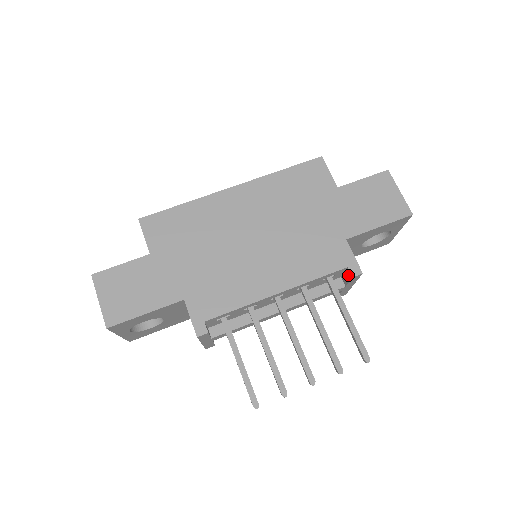
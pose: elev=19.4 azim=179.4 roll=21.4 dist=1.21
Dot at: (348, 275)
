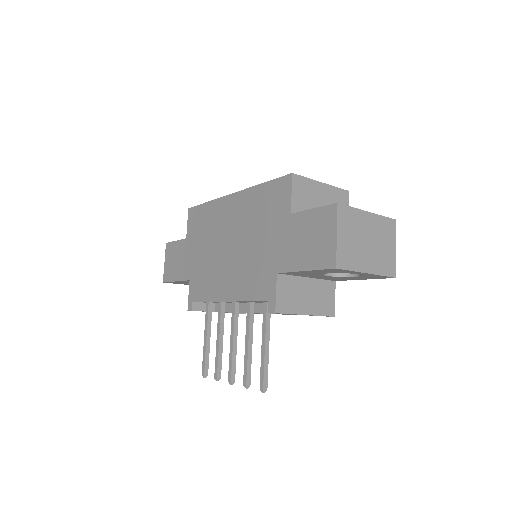
Dot at: occluded
